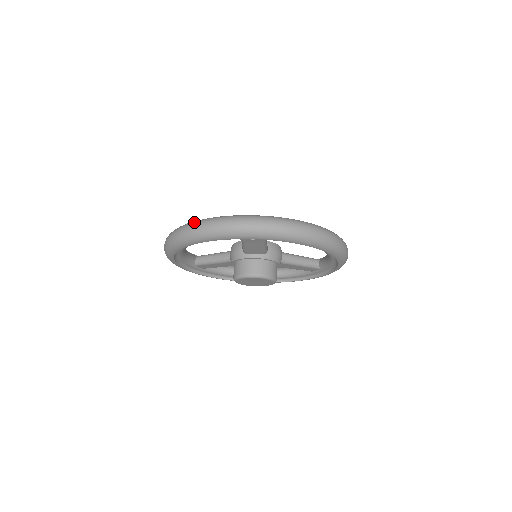
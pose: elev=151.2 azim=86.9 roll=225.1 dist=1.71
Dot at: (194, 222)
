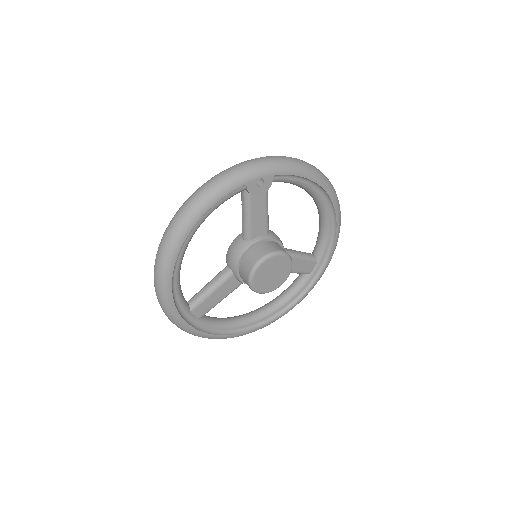
Dot at: (191, 195)
